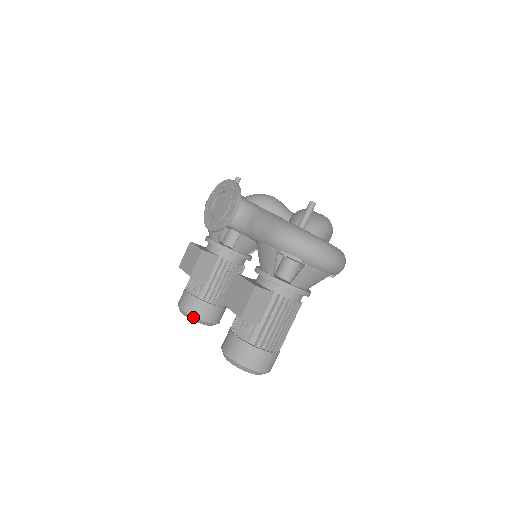
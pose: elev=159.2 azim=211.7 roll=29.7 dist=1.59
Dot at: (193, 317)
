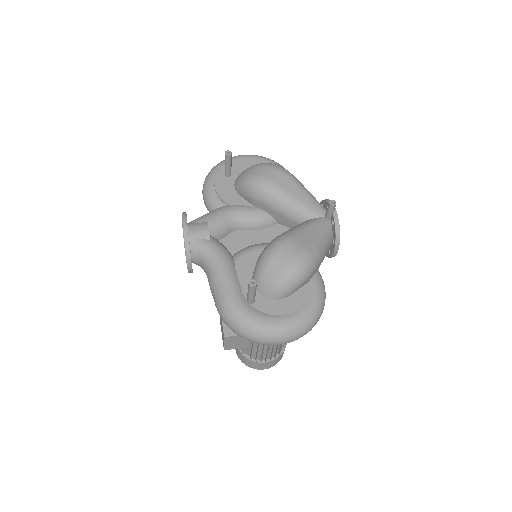
Dot at: occluded
